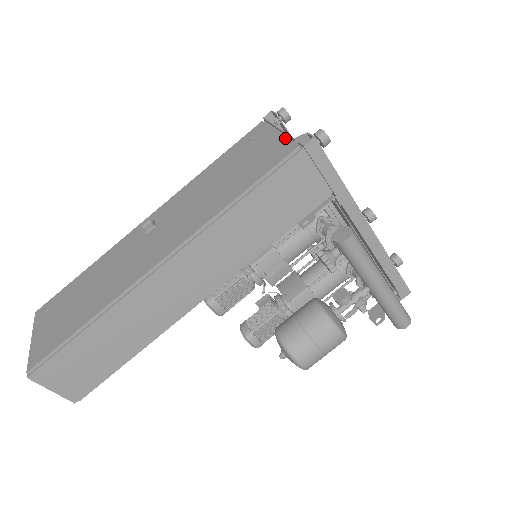
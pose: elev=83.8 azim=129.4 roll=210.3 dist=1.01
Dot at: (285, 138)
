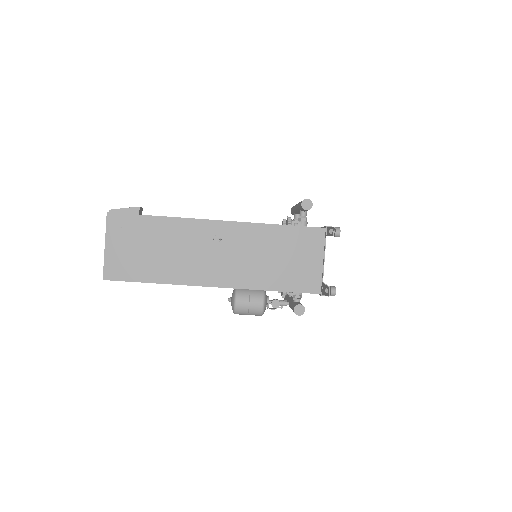
Dot at: (320, 274)
